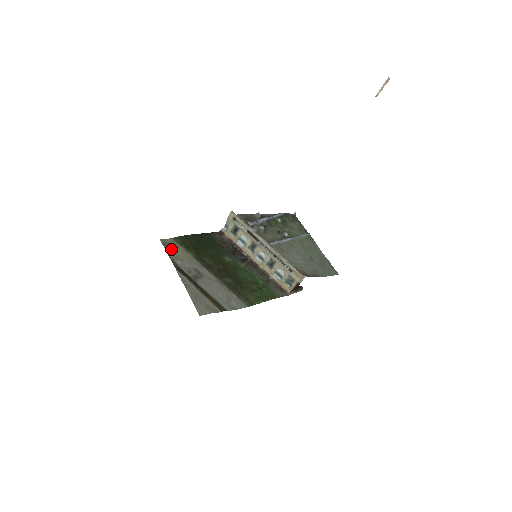
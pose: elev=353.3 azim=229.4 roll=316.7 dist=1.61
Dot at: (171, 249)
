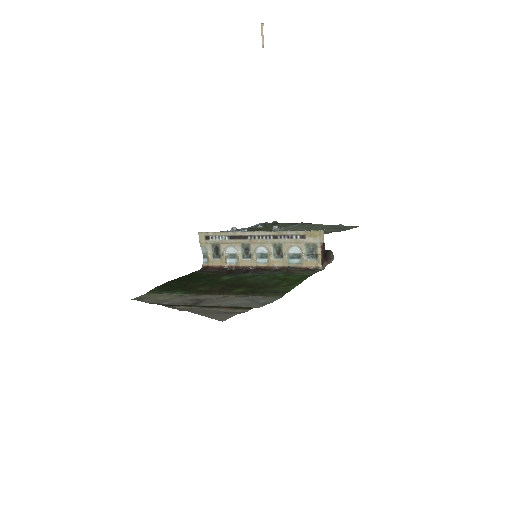
Dot at: (150, 300)
